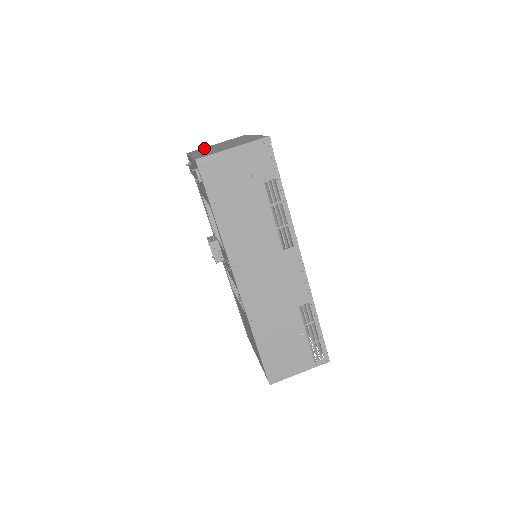
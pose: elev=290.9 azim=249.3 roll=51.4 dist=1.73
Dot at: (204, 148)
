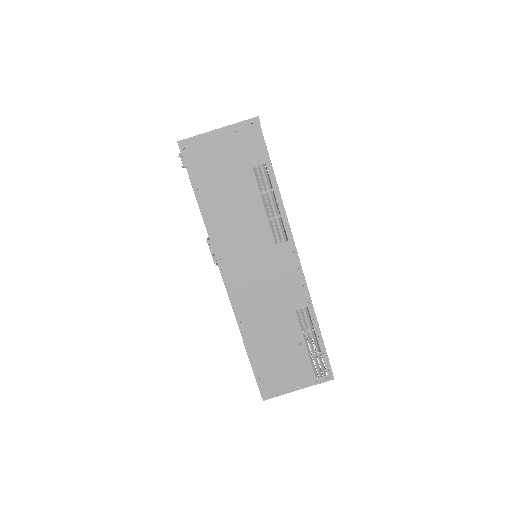
Dot at: occluded
